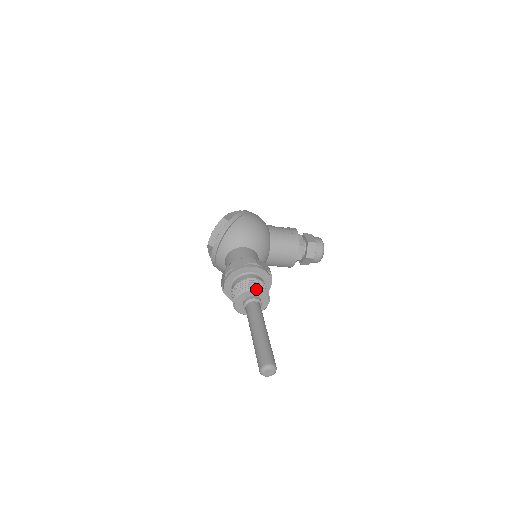
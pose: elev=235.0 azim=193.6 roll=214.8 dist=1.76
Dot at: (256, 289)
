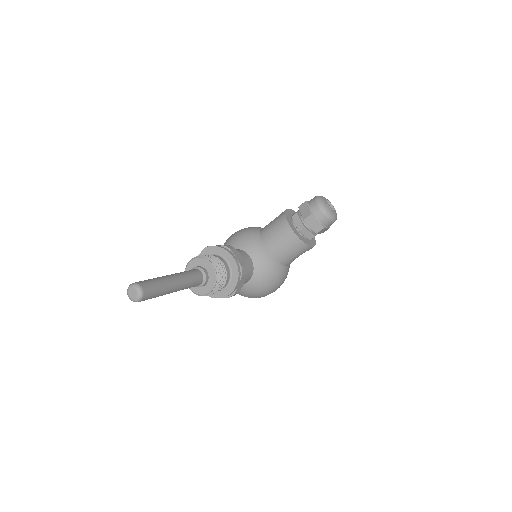
Dot at: (191, 260)
